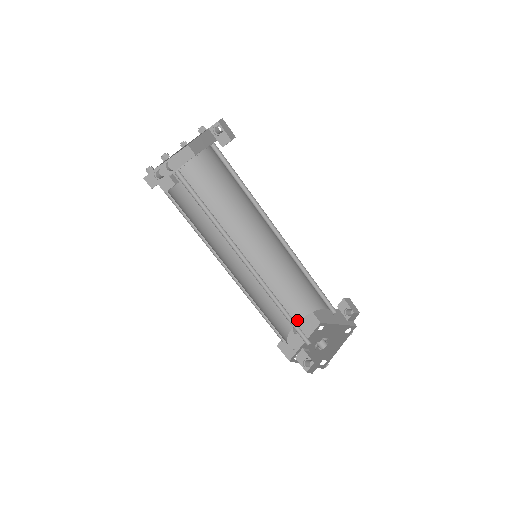
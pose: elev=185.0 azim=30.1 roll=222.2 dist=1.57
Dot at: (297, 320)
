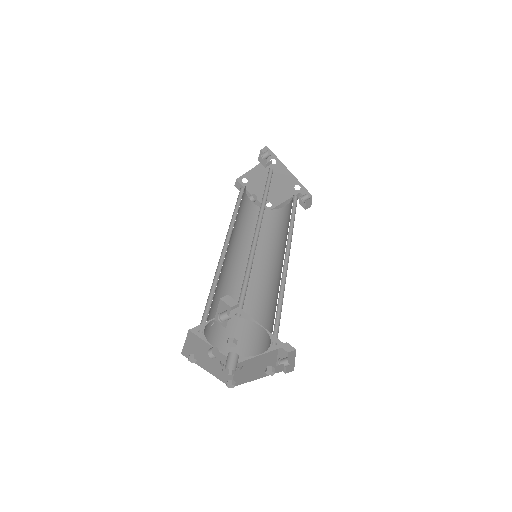
Dot at: (221, 349)
